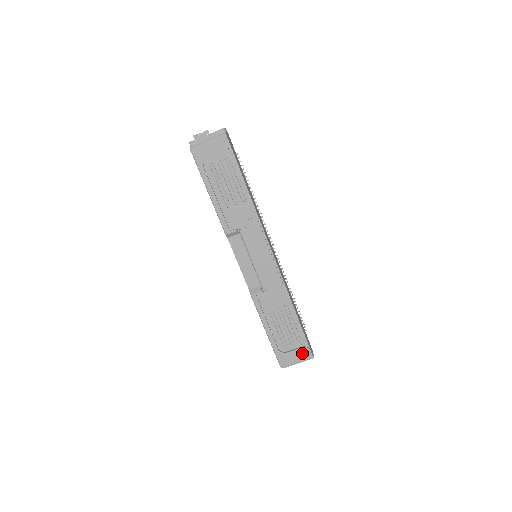
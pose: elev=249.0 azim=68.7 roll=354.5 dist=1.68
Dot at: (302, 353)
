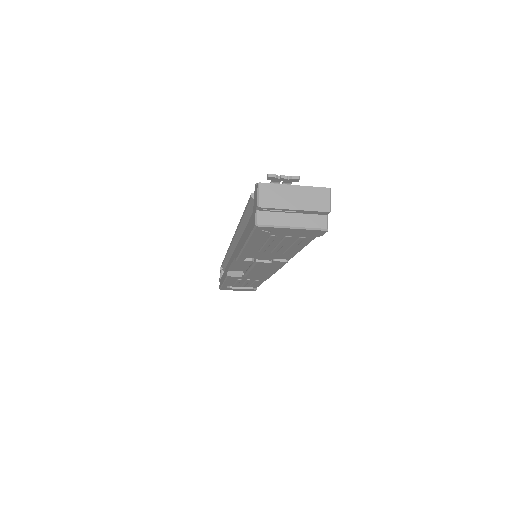
Dot at: (247, 290)
